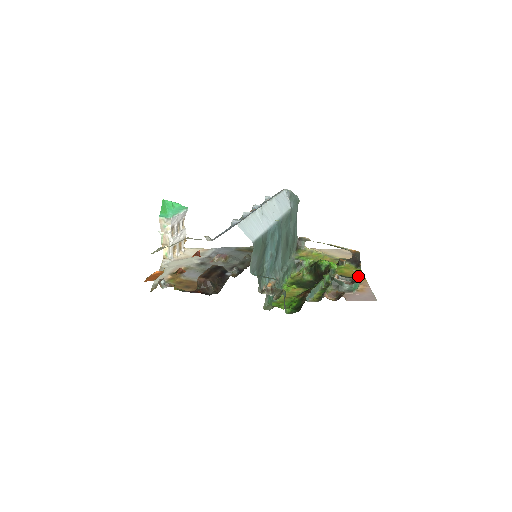
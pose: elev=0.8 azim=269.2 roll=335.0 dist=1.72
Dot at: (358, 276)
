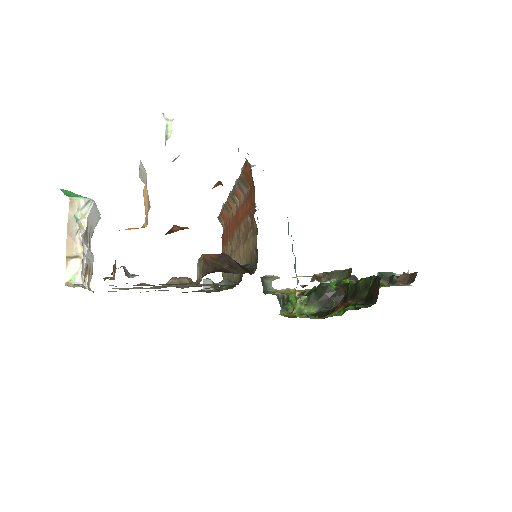
Dot at: occluded
